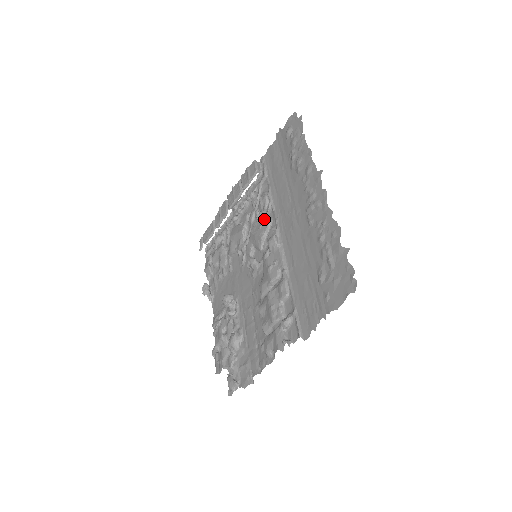
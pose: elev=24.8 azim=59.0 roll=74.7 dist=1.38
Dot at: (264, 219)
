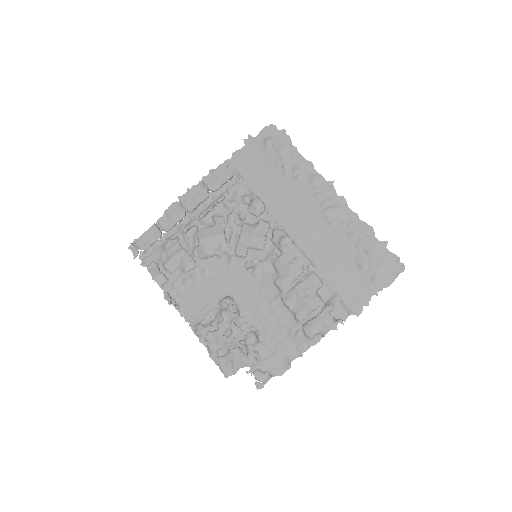
Dot at: (255, 221)
